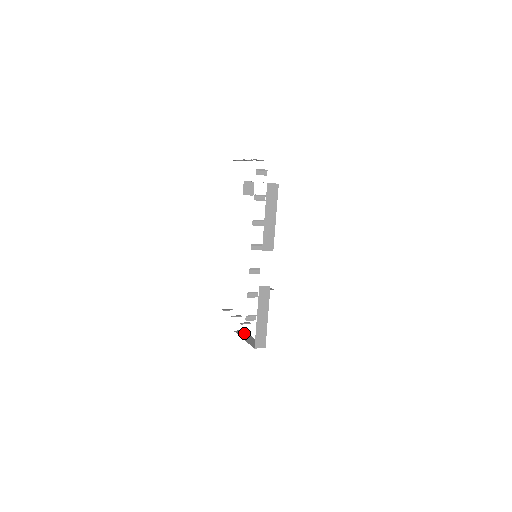
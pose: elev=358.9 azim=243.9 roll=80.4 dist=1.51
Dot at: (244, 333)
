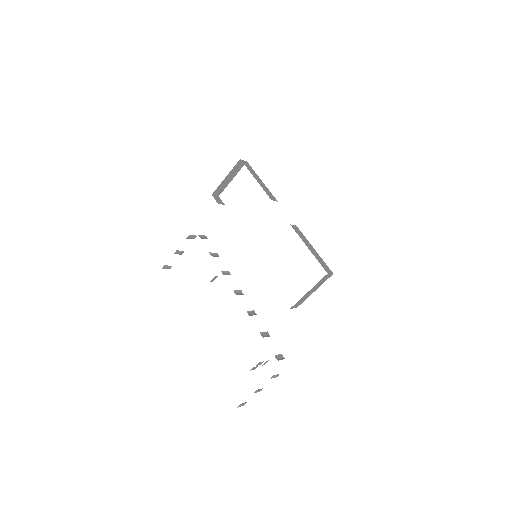
Dot at: (301, 301)
